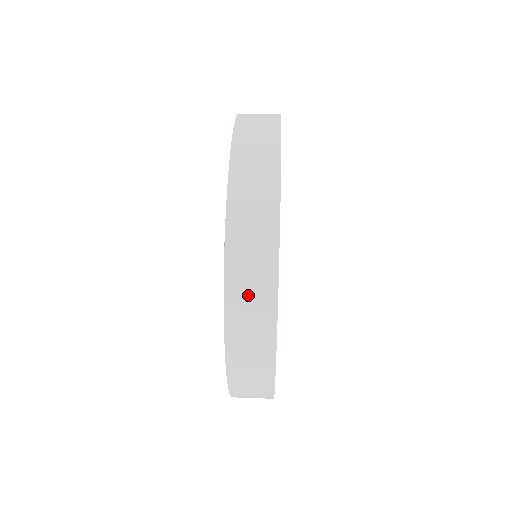
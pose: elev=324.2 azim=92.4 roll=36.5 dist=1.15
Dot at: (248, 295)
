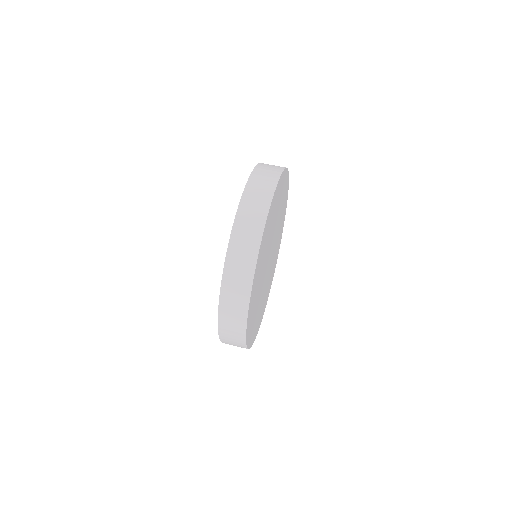
Dot at: (250, 214)
